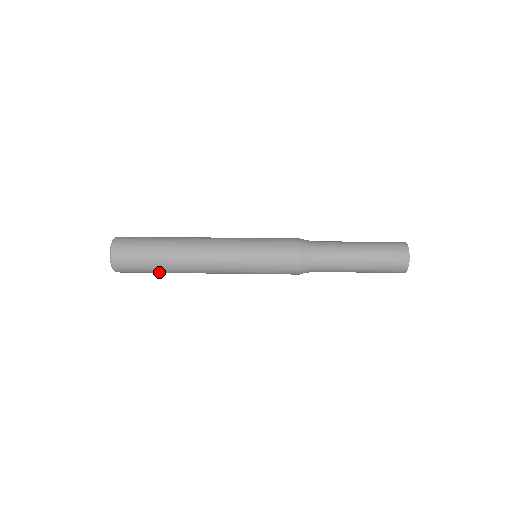
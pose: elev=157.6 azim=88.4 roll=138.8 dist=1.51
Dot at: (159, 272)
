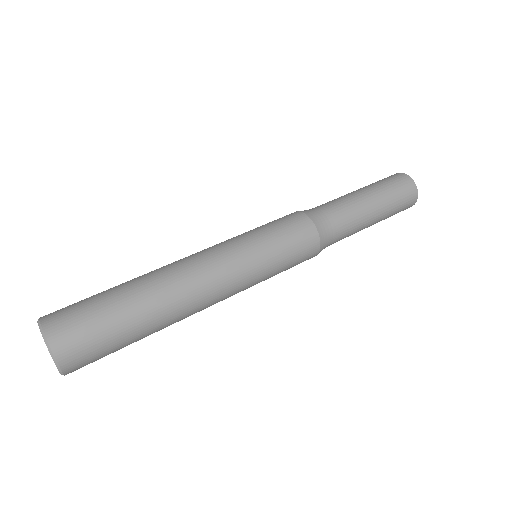
Dot at: occluded
